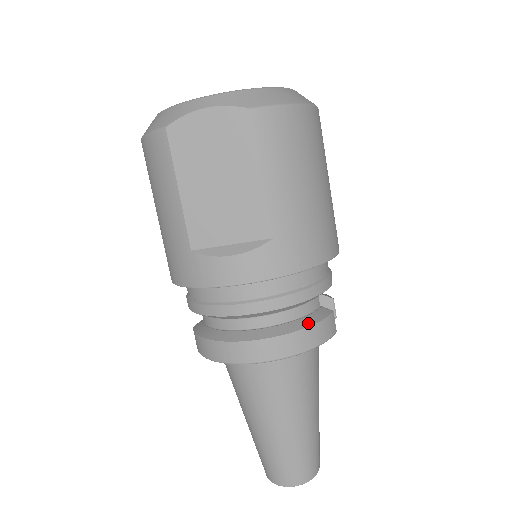
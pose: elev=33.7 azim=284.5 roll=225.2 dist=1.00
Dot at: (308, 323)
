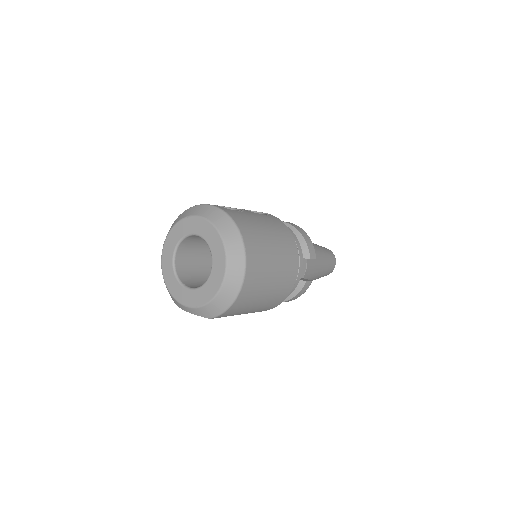
Dot at: (292, 296)
